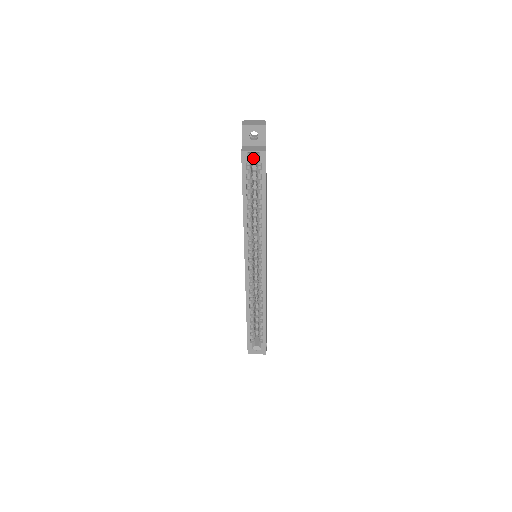
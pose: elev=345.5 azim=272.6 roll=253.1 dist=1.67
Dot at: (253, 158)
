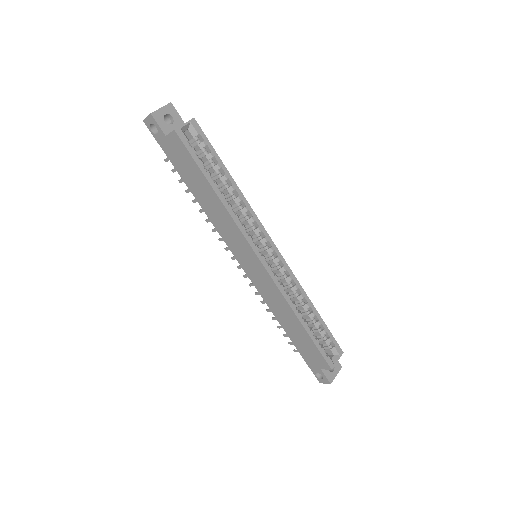
Dot at: occluded
